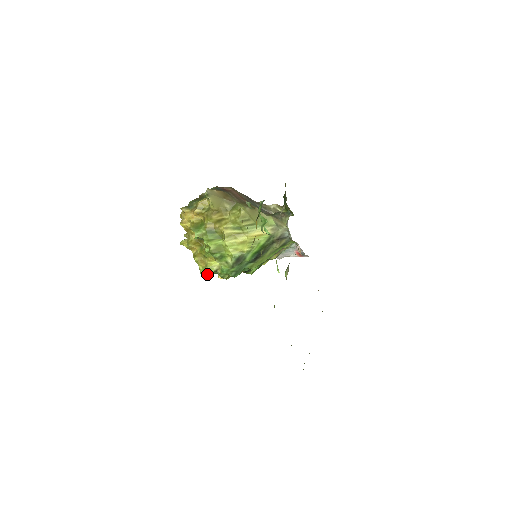
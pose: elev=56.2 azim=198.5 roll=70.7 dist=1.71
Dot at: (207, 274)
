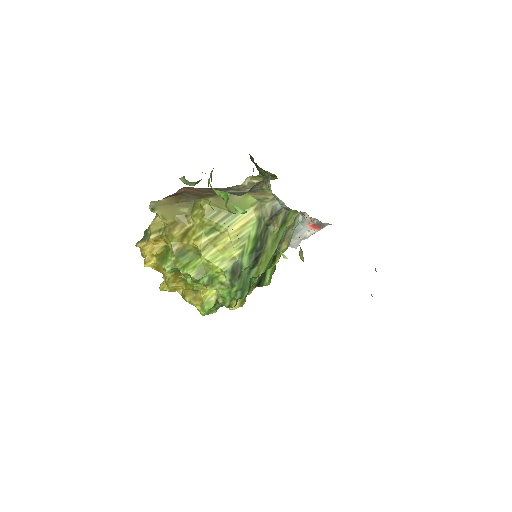
Dot at: (210, 312)
